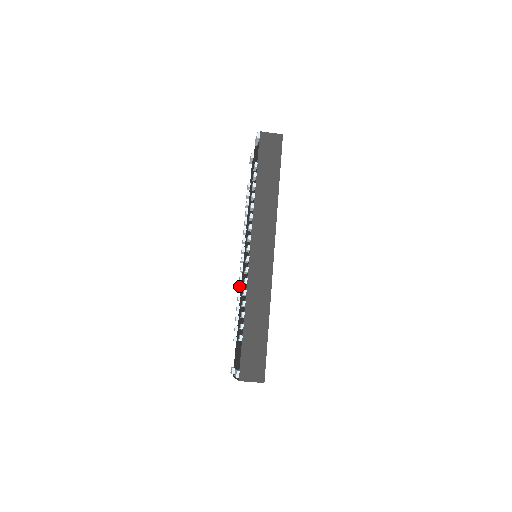
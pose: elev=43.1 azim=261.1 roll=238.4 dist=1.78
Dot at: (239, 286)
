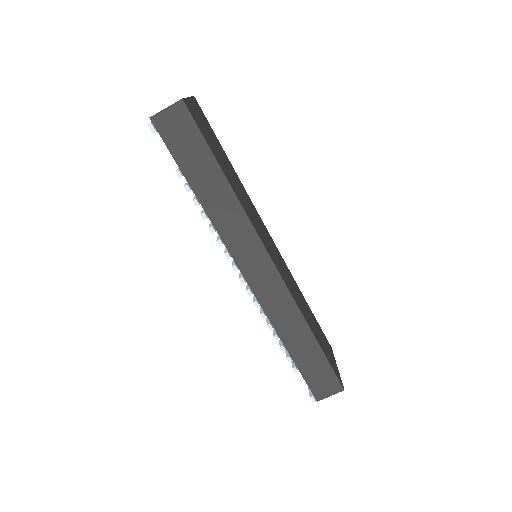
Dot at: occluded
